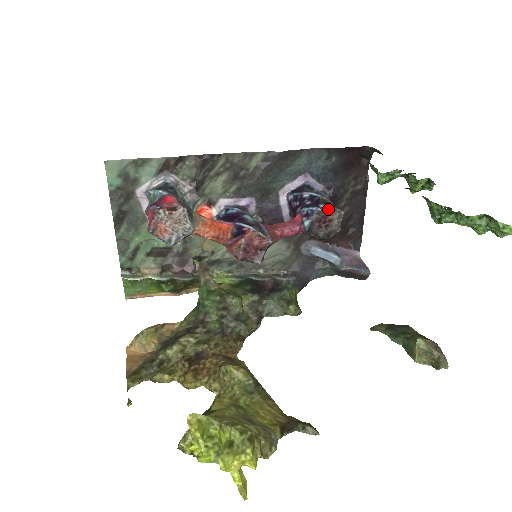
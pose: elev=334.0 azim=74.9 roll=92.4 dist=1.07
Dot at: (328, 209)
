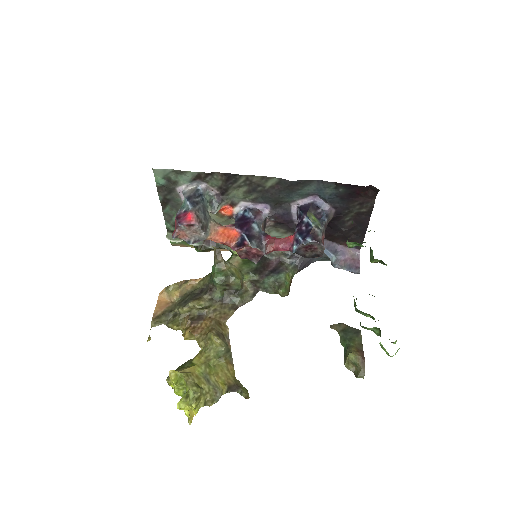
Dot at: (313, 242)
